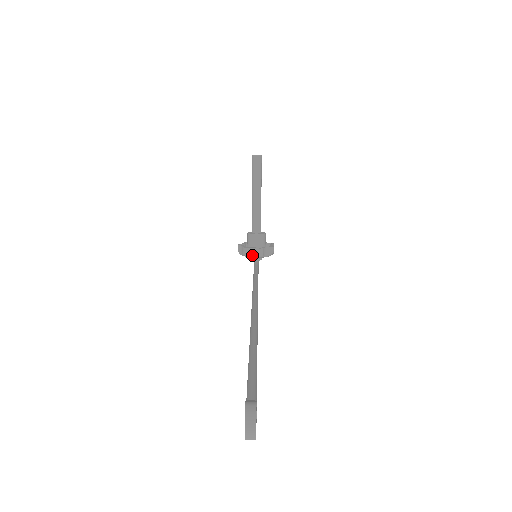
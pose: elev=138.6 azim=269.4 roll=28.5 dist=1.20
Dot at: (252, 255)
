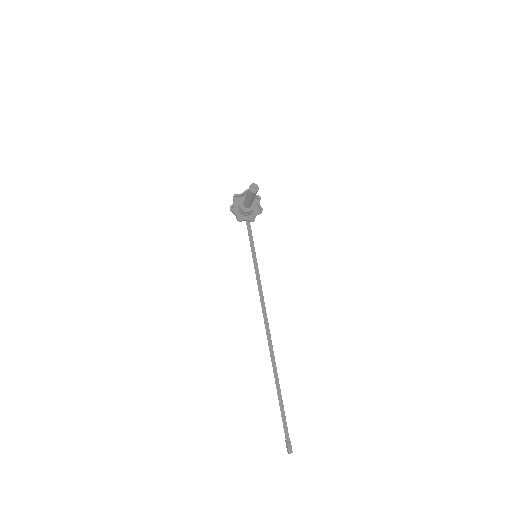
Dot at: occluded
